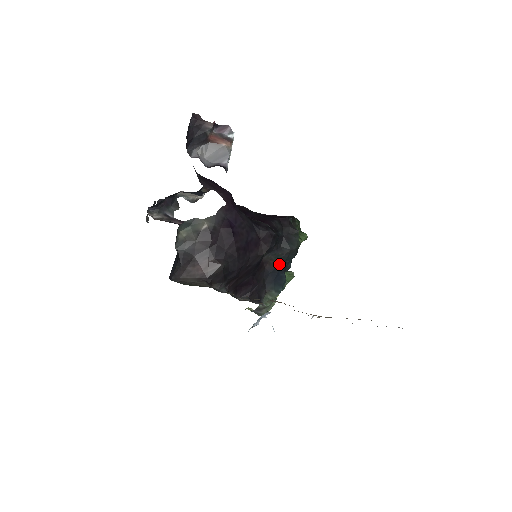
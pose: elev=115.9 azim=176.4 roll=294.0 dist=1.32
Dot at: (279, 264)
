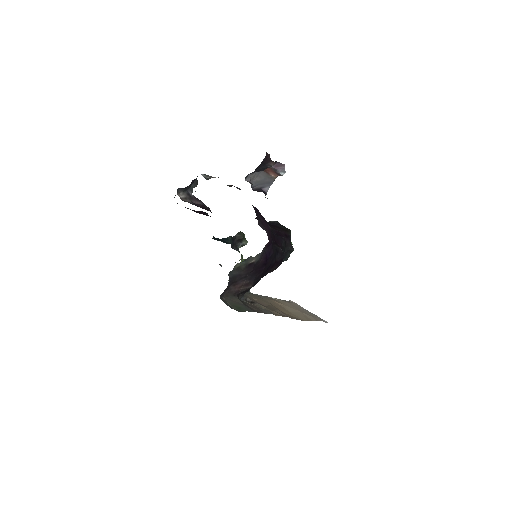
Dot at: occluded
